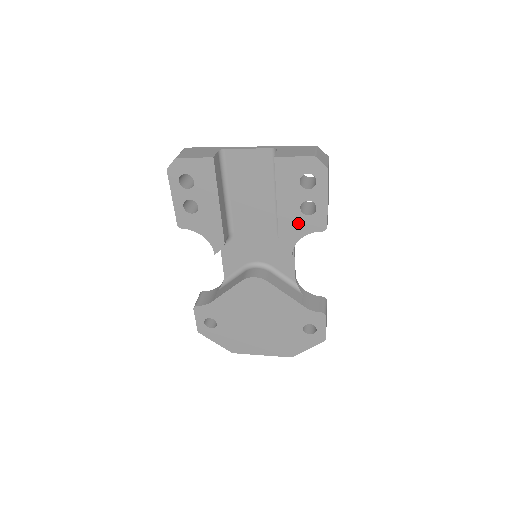
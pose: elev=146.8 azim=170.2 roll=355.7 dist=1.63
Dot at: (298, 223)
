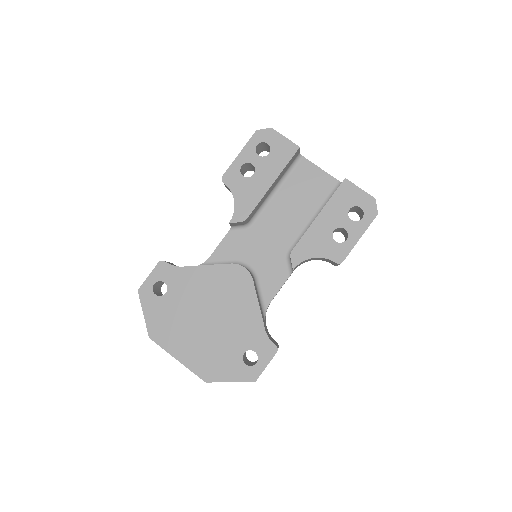
Dot at: (322, 242)
